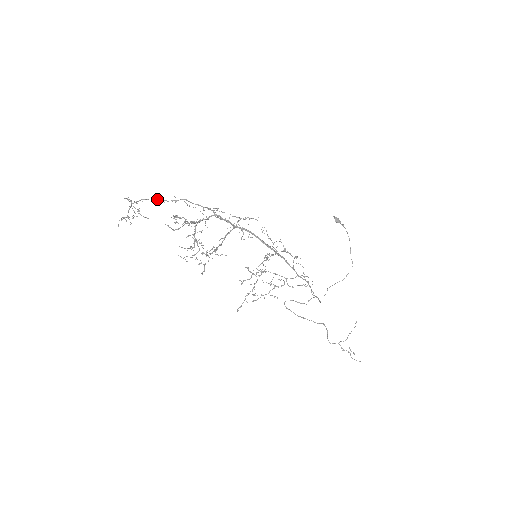
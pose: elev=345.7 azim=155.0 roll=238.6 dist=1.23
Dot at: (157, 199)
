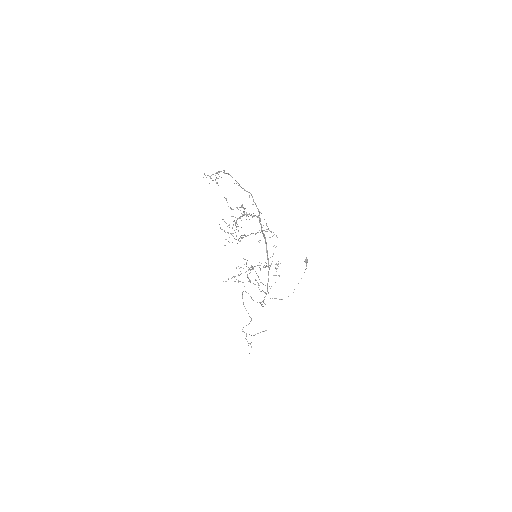
Dot at: (236, 181)
